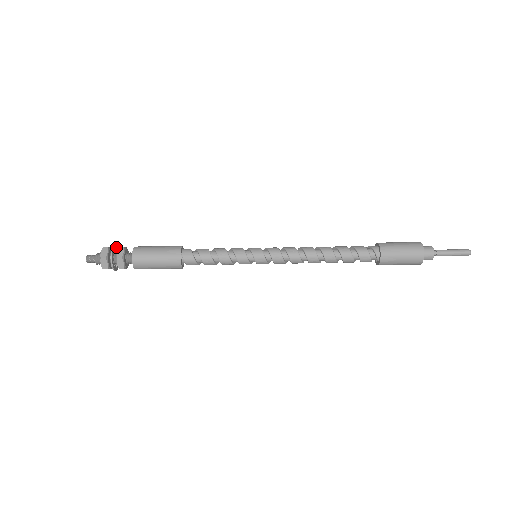
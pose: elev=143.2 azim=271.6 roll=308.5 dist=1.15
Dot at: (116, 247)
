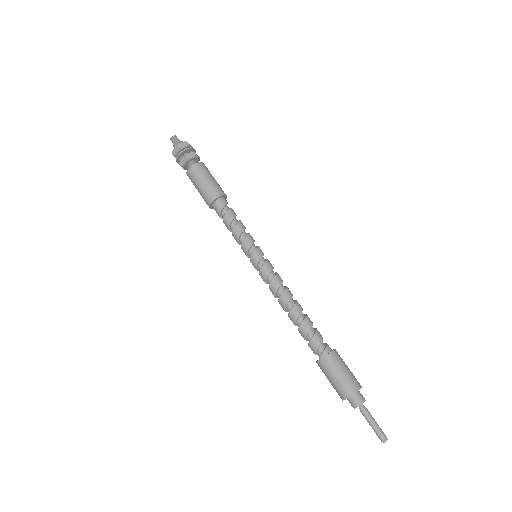
Dot at: (195, 150)
